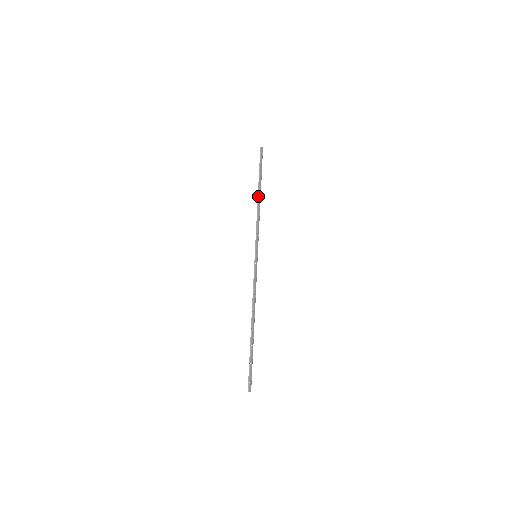
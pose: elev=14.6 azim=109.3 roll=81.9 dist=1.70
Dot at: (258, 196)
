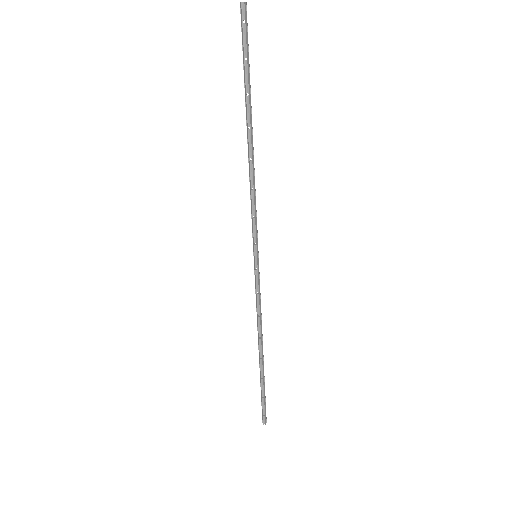
Dot at: (249, 139)
